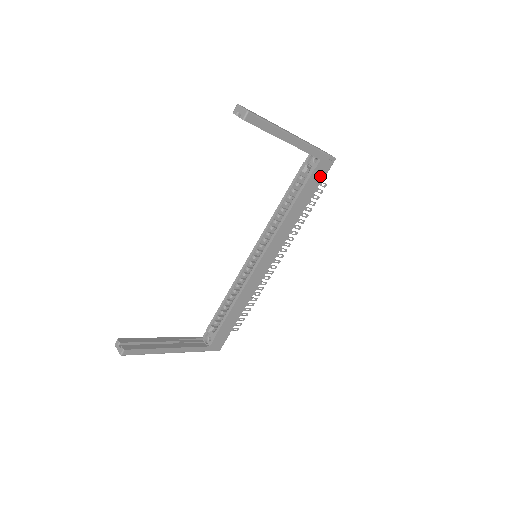
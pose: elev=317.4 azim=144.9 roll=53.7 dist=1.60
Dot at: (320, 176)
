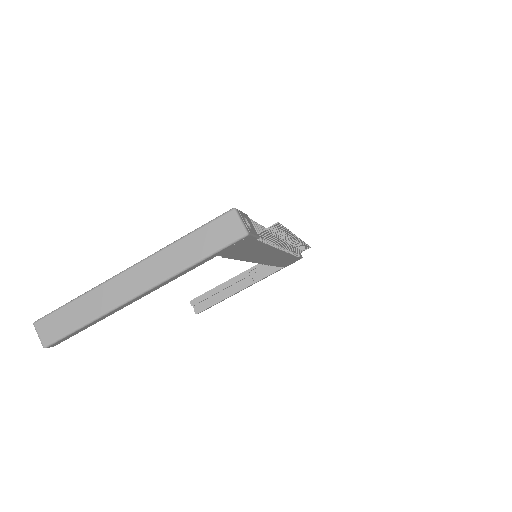
Dot at: (245, 245)
